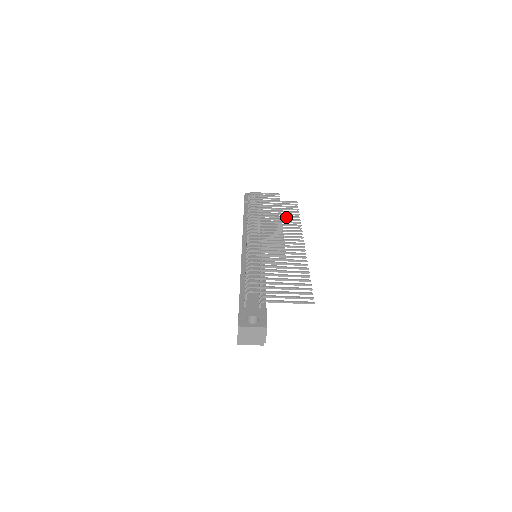
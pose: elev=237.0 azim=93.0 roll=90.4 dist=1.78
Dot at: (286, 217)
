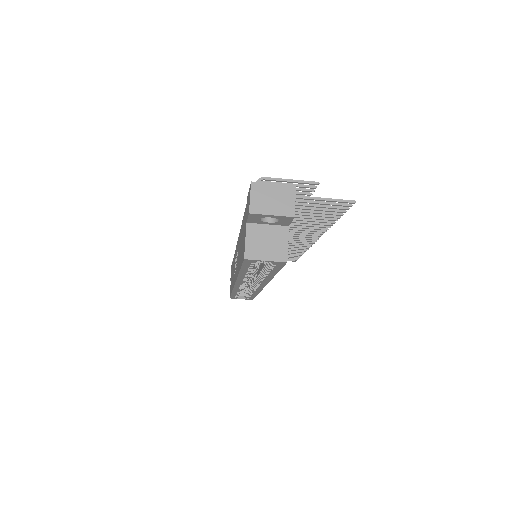
Dot at: occluded
